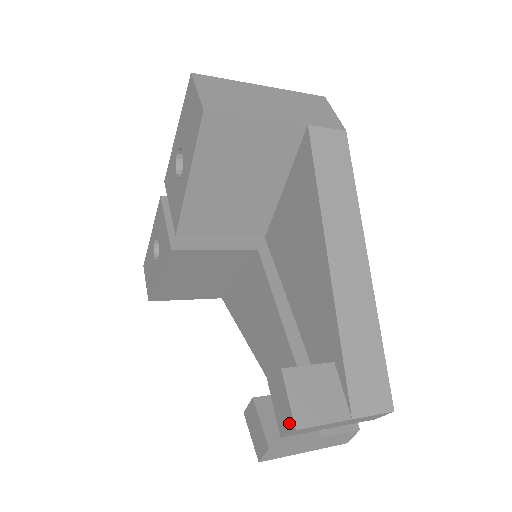
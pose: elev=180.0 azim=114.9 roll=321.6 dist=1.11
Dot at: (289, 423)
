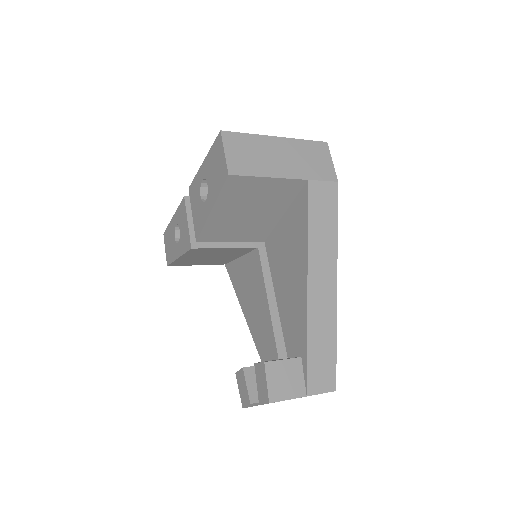
Dot at: (265, 397)
